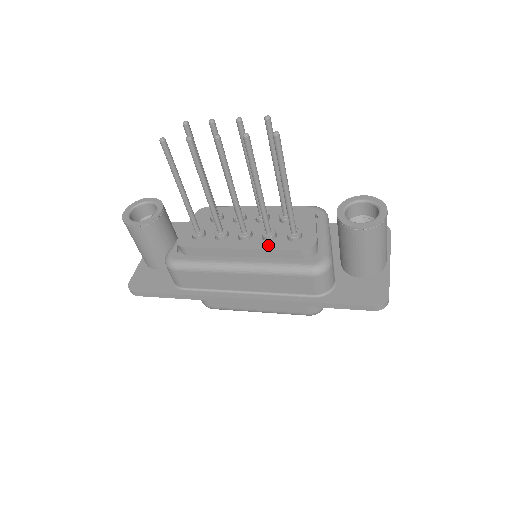
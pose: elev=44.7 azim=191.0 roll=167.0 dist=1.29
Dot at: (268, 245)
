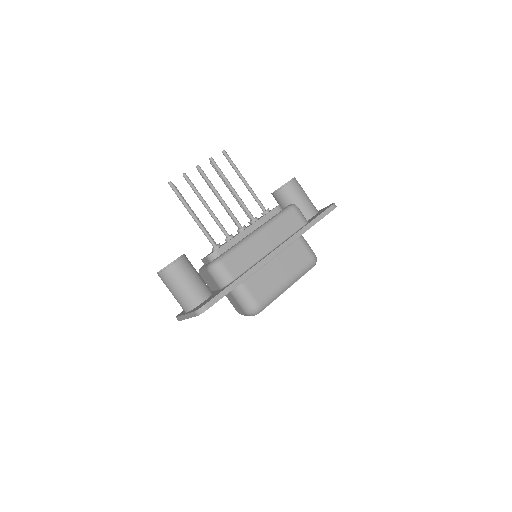
Dot at: (259, 219)
